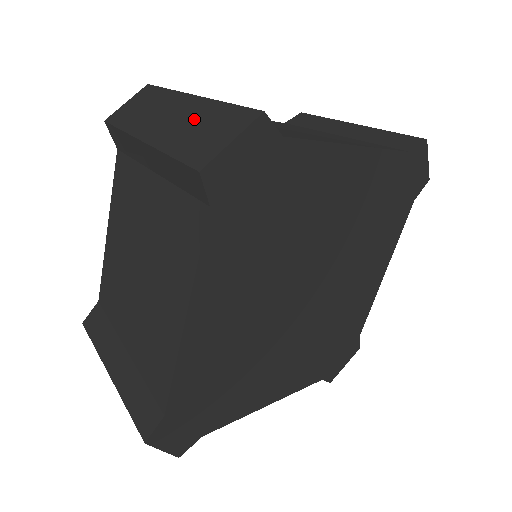
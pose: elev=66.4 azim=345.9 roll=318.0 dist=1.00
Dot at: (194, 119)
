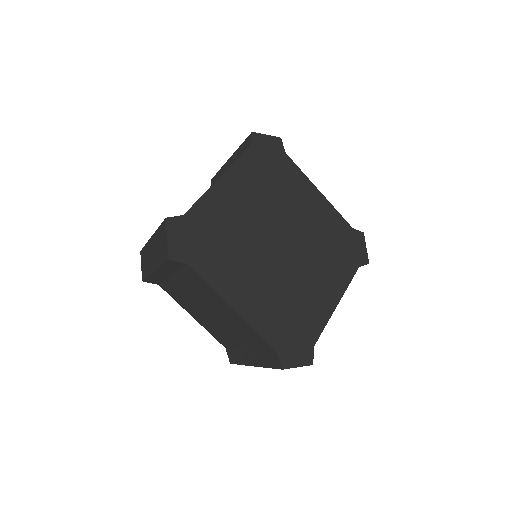
Dot at: (157, 245)
